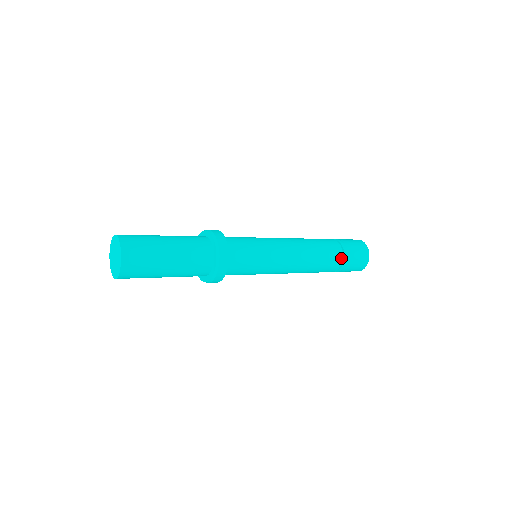
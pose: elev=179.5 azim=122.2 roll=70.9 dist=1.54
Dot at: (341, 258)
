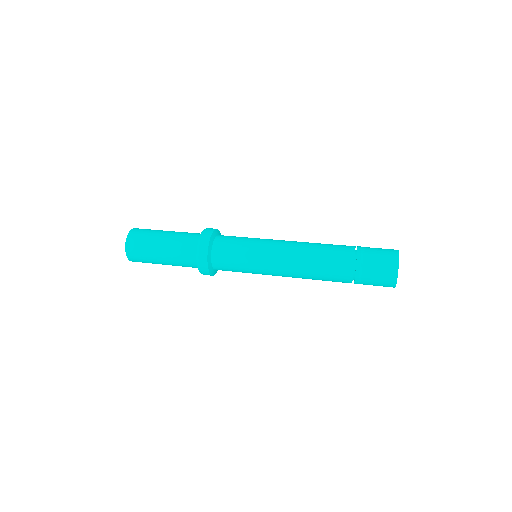
Dot at: (351, 277)
